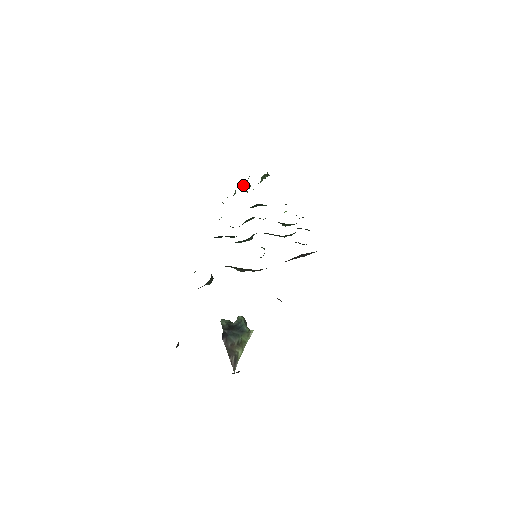
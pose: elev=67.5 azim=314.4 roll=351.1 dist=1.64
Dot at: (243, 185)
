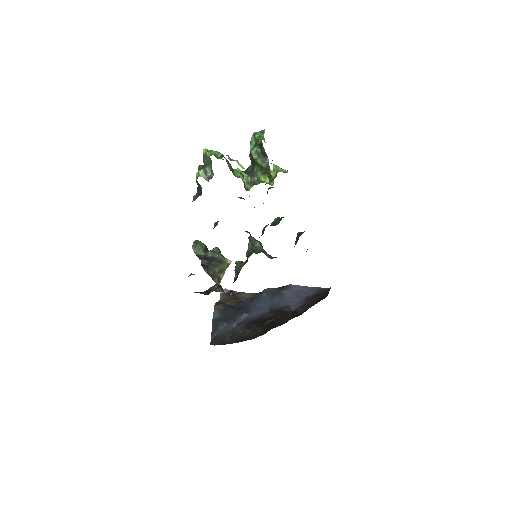
Dot at: occluded
